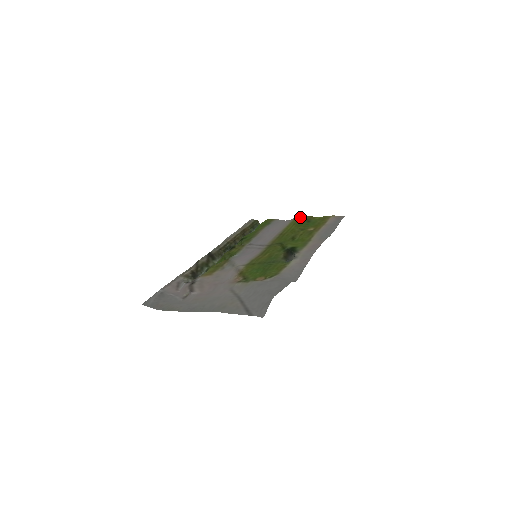
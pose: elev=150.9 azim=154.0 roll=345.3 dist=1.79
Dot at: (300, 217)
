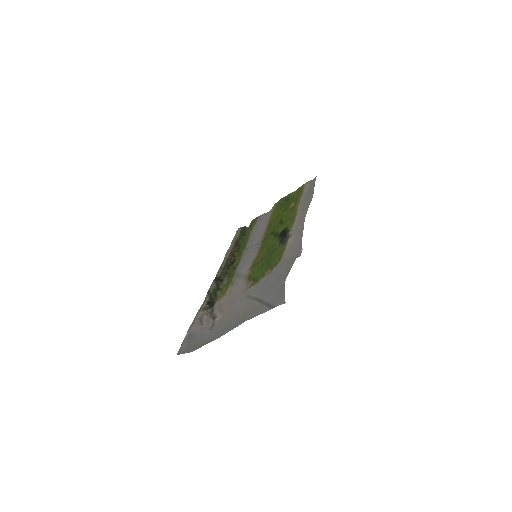
Dot at: (279, 201)
